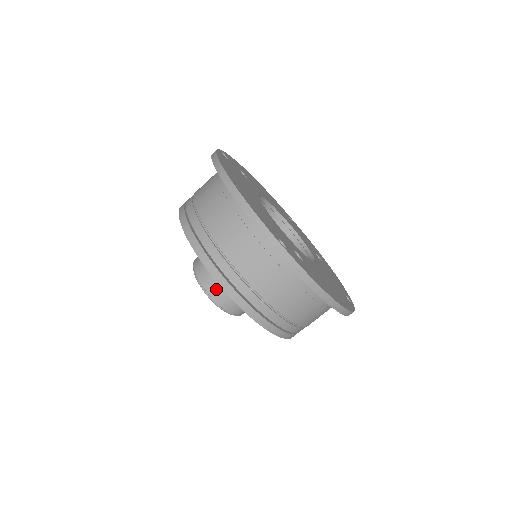
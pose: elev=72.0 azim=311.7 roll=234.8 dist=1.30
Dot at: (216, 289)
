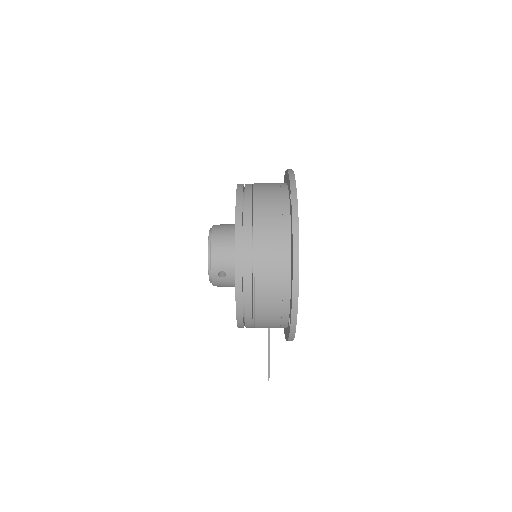
Dot at: (219, 233)
